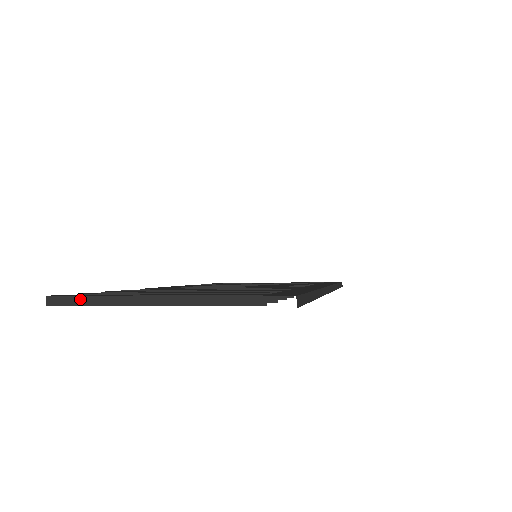
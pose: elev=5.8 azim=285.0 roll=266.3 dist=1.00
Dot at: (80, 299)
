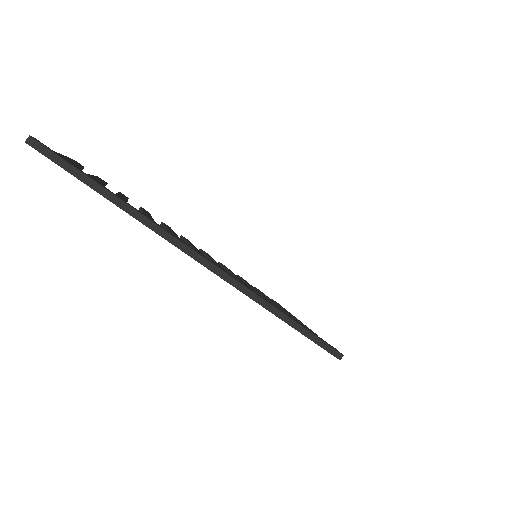
Dot at: occluded
